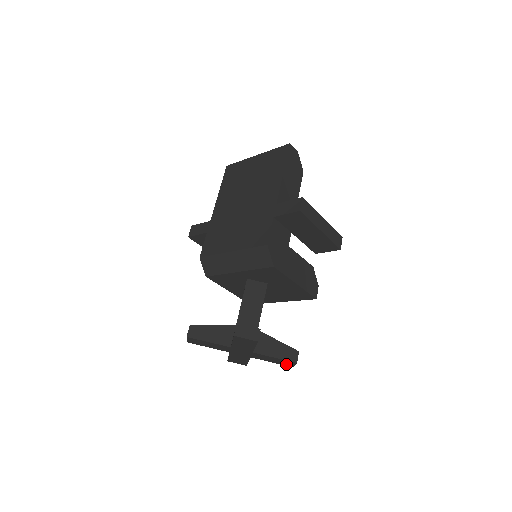
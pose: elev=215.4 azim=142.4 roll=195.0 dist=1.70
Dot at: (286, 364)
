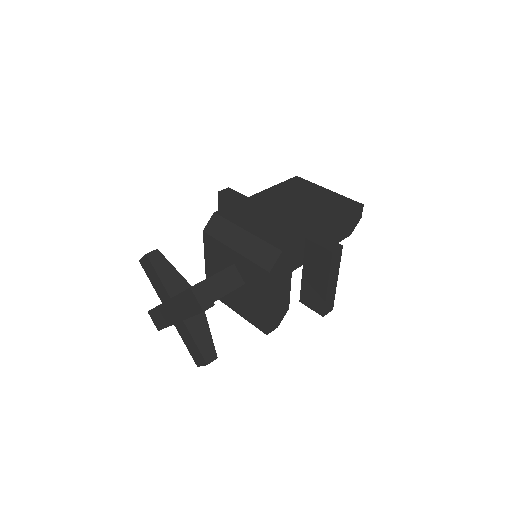
Dot at: (196, 358)
